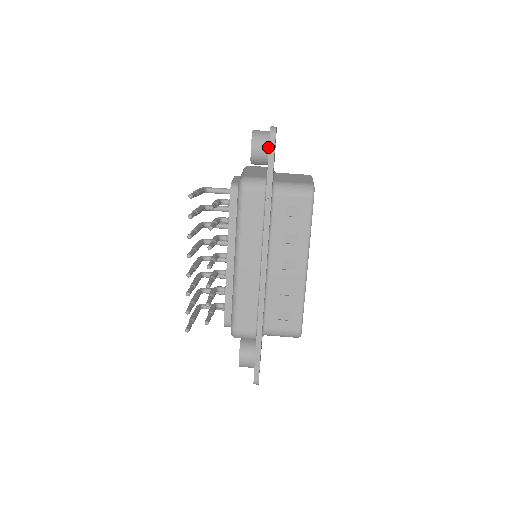
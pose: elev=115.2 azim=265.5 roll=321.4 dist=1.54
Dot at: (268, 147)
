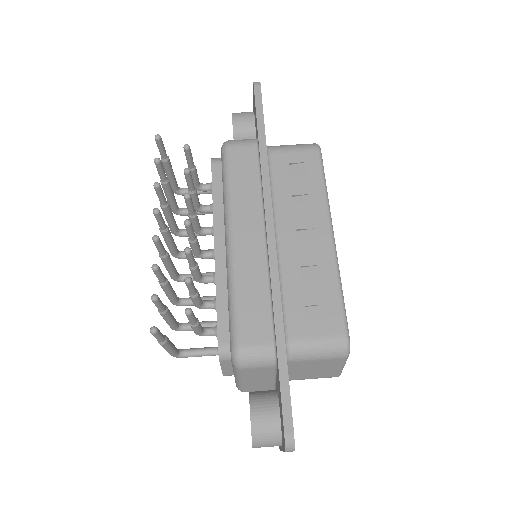
Dot at: (253, 118)
